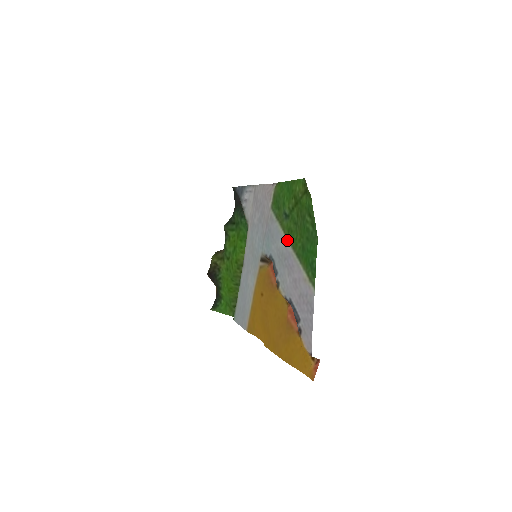
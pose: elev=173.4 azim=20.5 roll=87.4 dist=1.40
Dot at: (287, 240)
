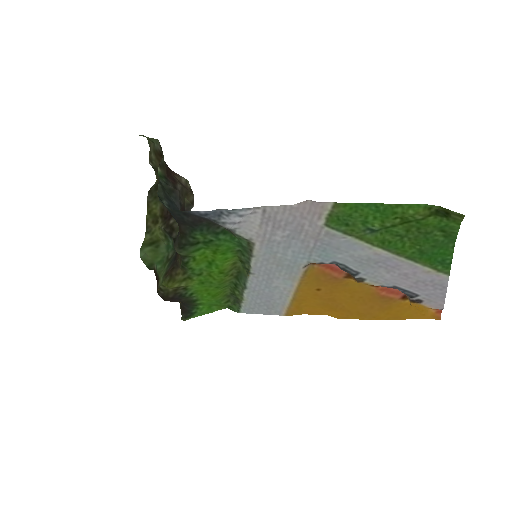
Dot at: (381, 250)
